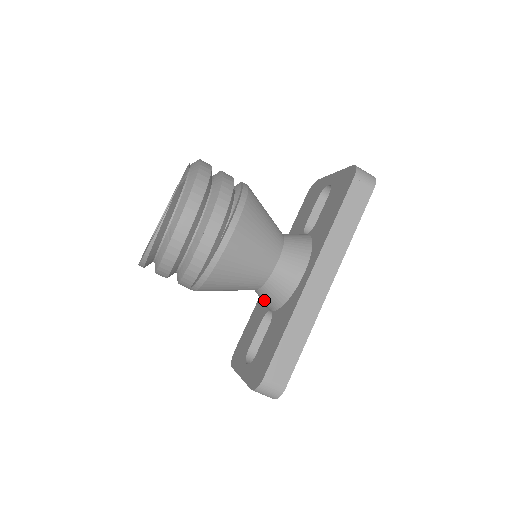
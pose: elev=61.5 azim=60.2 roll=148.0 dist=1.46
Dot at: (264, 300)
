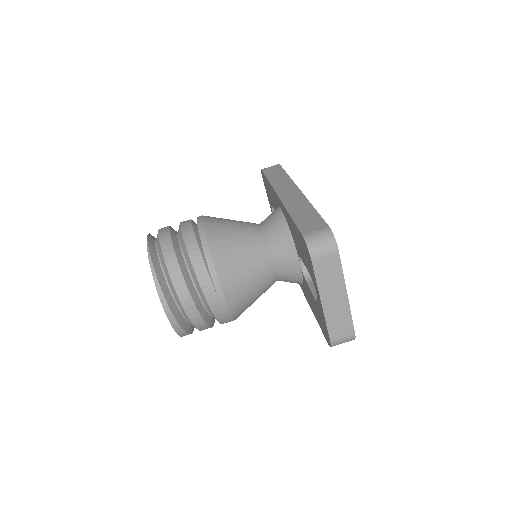
Dot at: (285, 260)
